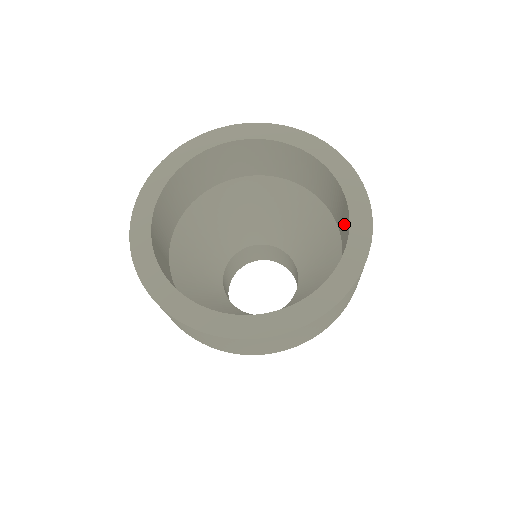
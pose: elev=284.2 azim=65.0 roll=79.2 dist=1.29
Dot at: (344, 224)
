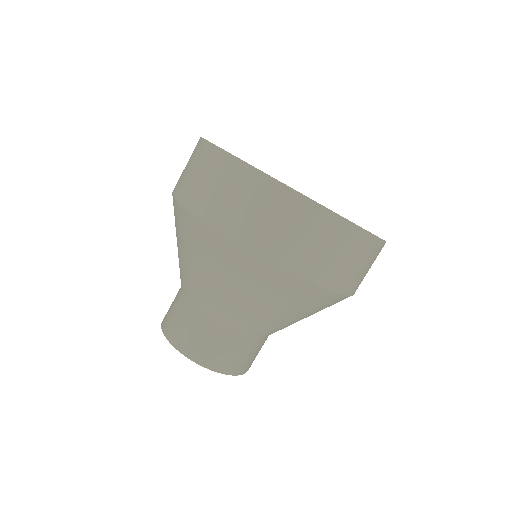
Dot at: occluded
